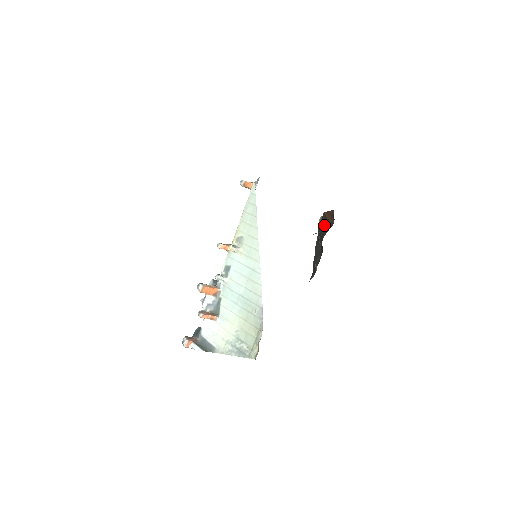
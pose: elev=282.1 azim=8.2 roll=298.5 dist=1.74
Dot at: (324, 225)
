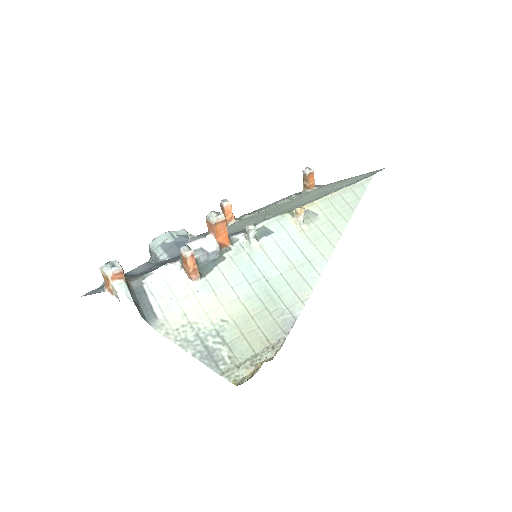
Dot at: occluded
